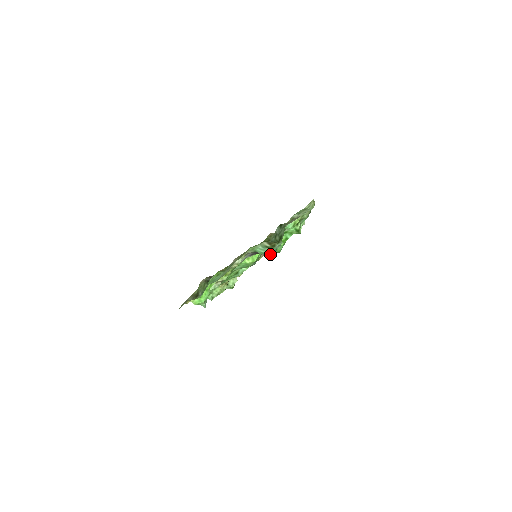
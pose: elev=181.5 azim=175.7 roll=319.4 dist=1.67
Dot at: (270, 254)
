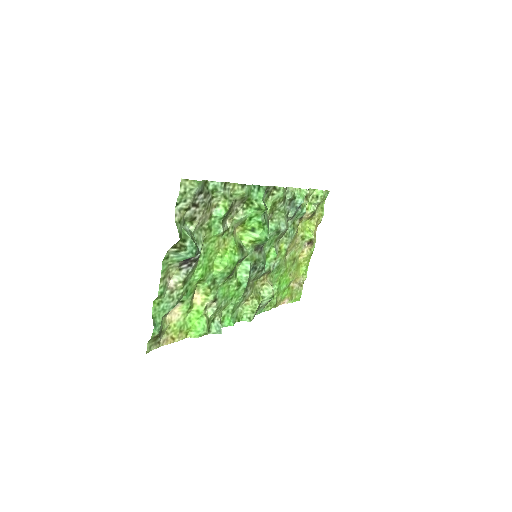
Dot at: (191, 256)
